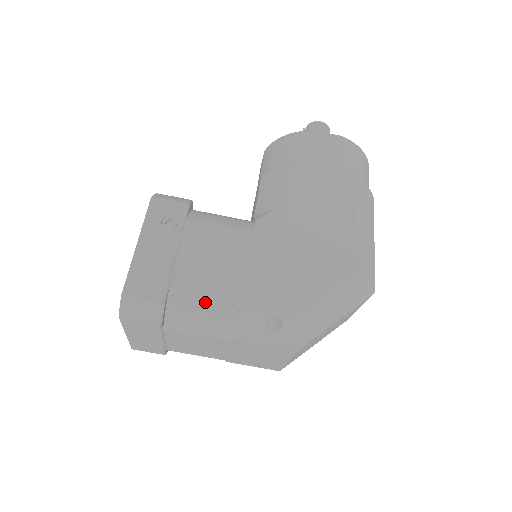
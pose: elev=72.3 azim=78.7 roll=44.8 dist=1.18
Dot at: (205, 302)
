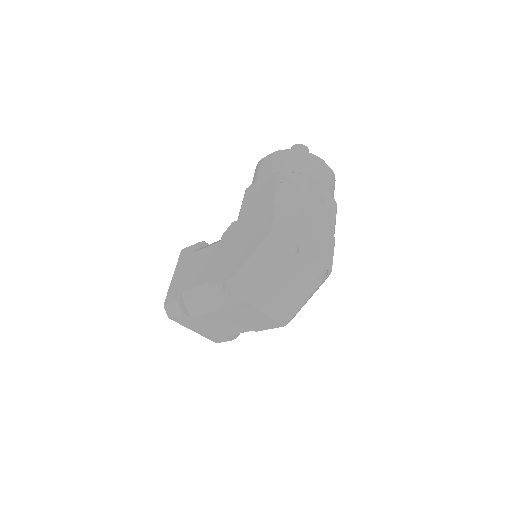
Dot at: (196, 292)
